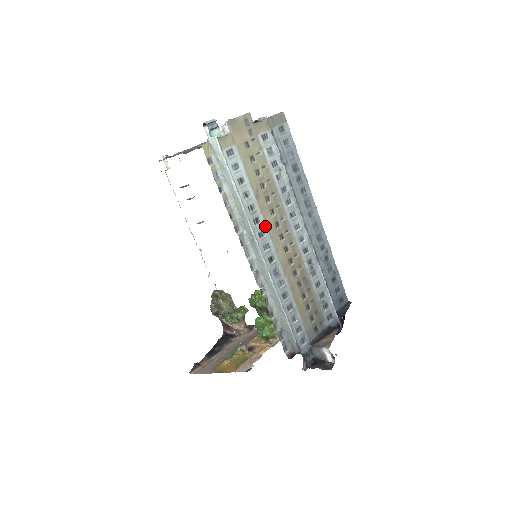
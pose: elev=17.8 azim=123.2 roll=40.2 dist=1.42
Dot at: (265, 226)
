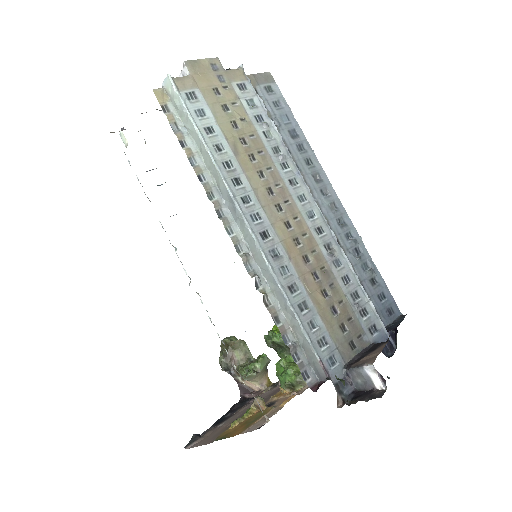
Dot at: (251, 190)
